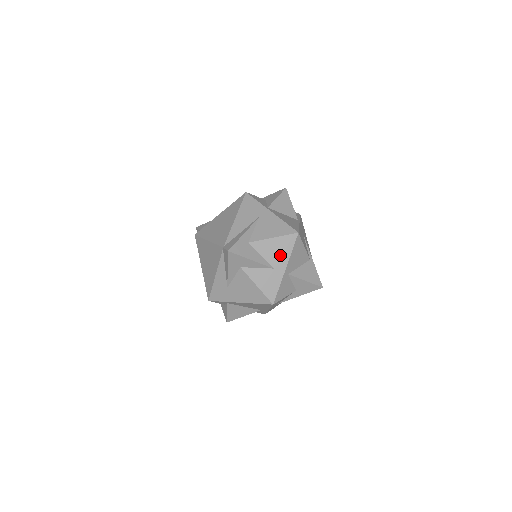
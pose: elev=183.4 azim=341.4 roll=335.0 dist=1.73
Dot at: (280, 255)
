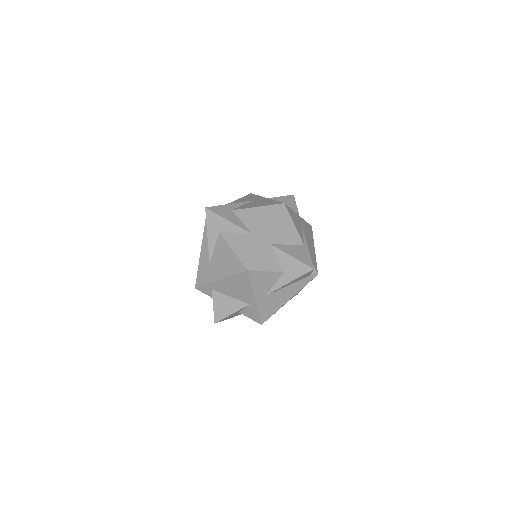
Dot at: (262, 223)
